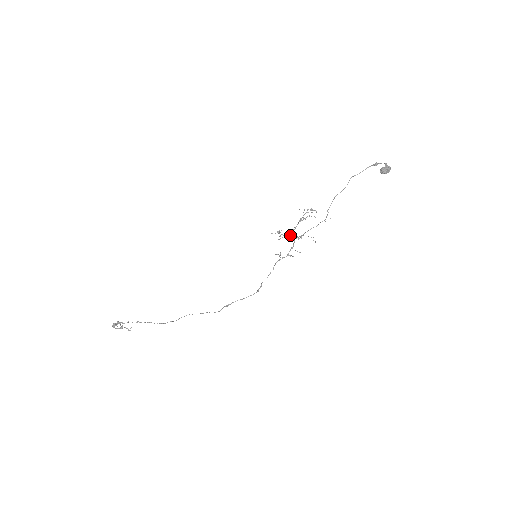
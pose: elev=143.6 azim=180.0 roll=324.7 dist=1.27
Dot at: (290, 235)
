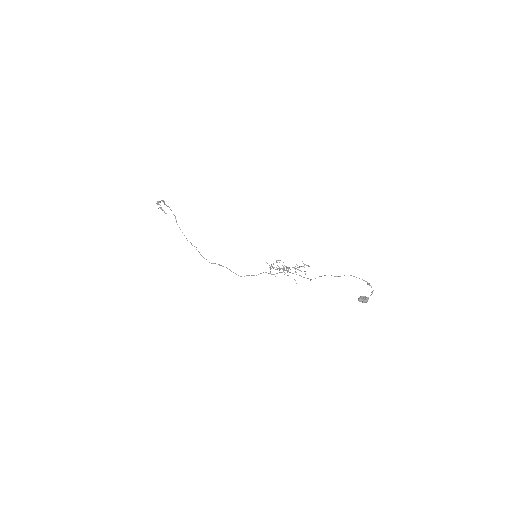
Dot at: occluded
